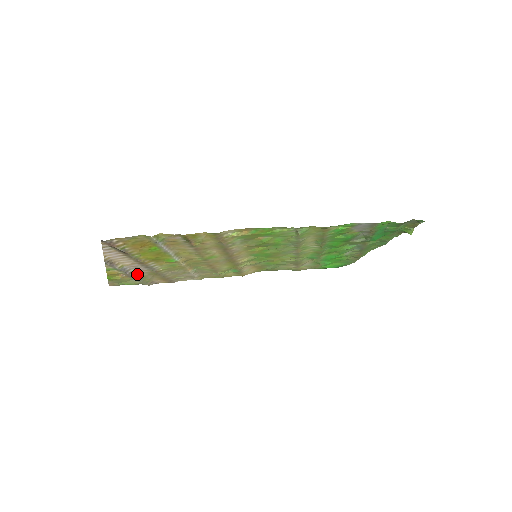
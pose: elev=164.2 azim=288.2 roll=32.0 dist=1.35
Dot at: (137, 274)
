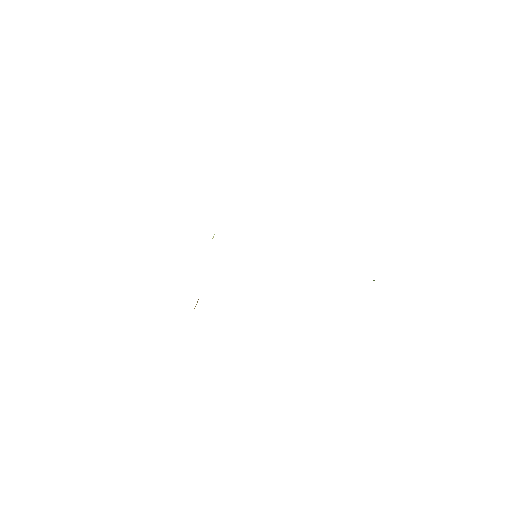
Dot at: occluded
